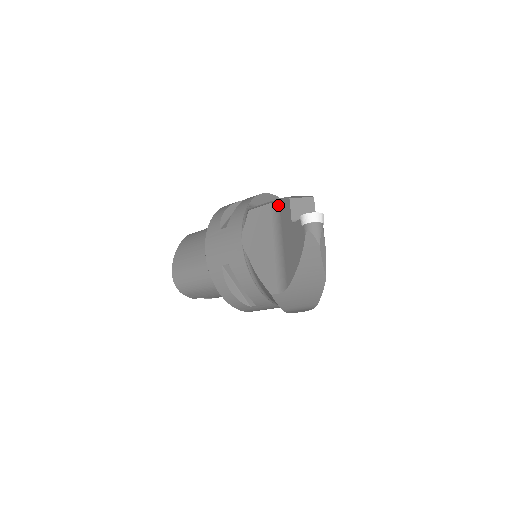
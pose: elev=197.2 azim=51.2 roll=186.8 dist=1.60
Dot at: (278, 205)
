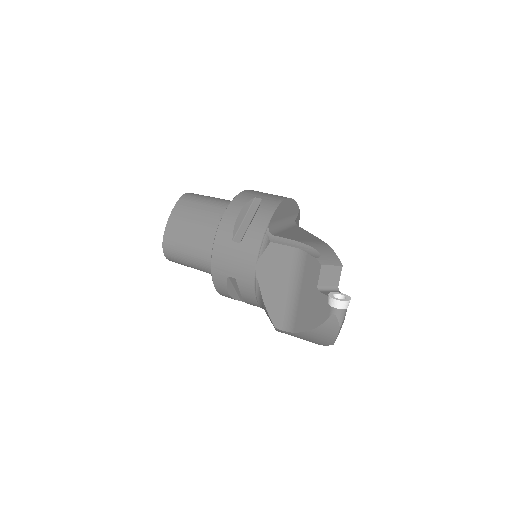
Dot at: (304, 256)
